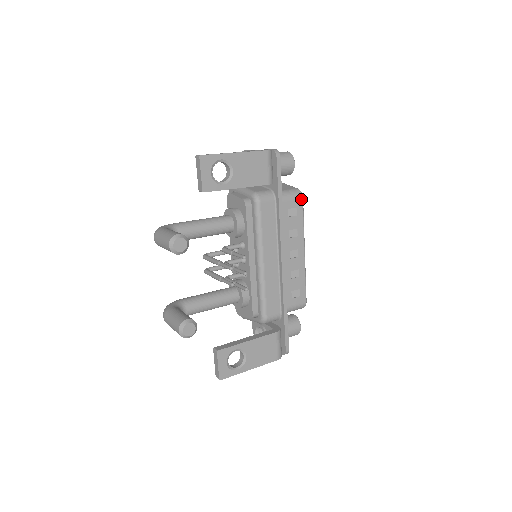
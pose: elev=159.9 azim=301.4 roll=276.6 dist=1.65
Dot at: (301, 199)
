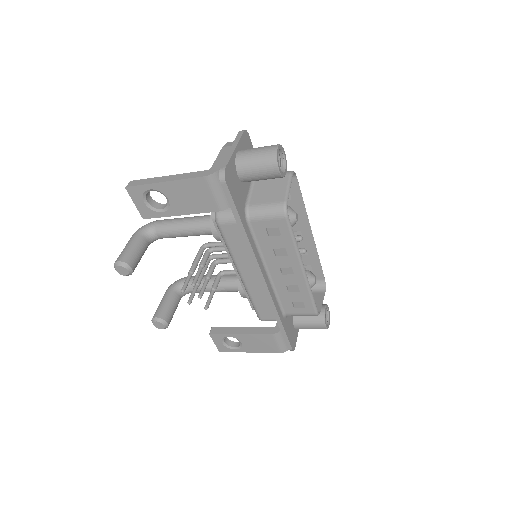
Dot at: (284, 218)
